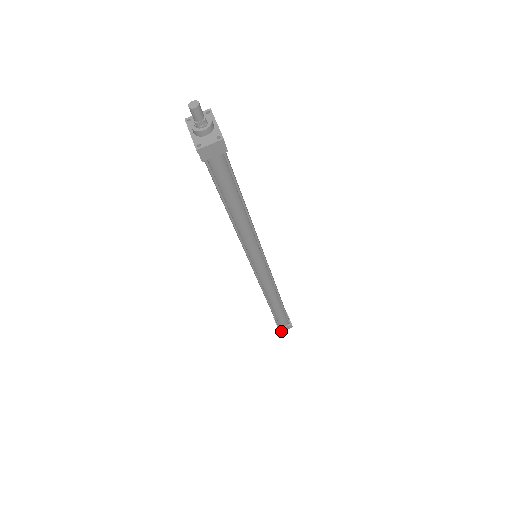
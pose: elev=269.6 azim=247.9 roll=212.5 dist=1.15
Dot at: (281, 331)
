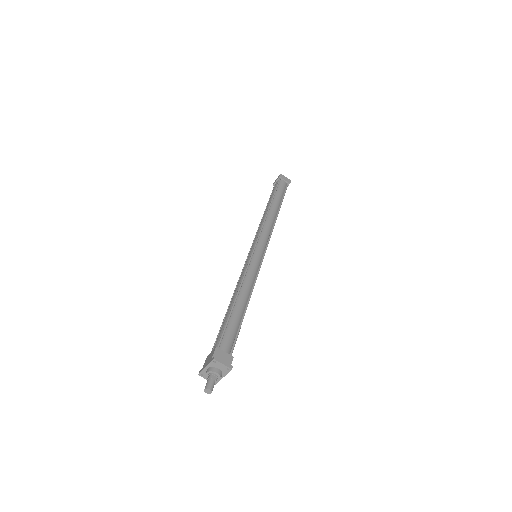
Dot at: occluded
